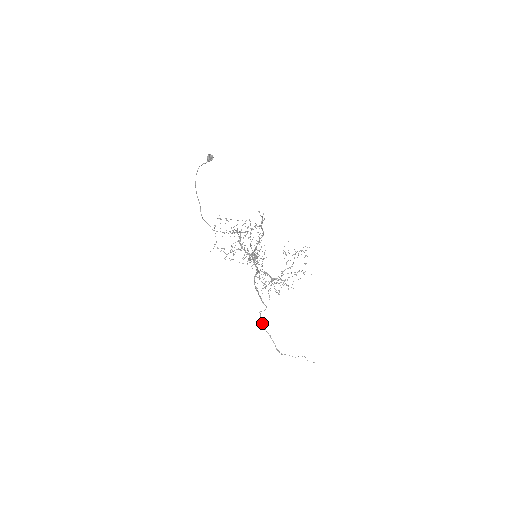
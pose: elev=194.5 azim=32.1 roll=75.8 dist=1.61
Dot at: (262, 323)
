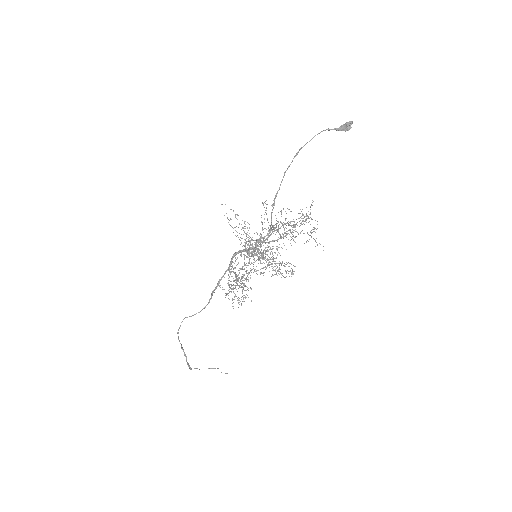
Dot at: occluded
